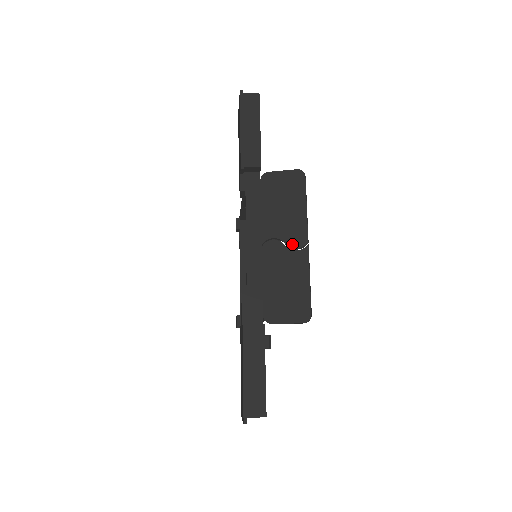
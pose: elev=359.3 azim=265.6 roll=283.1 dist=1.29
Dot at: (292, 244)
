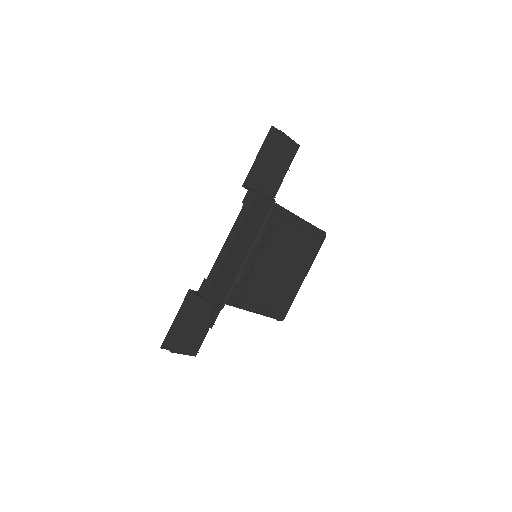
Dot at: (241, 252)
